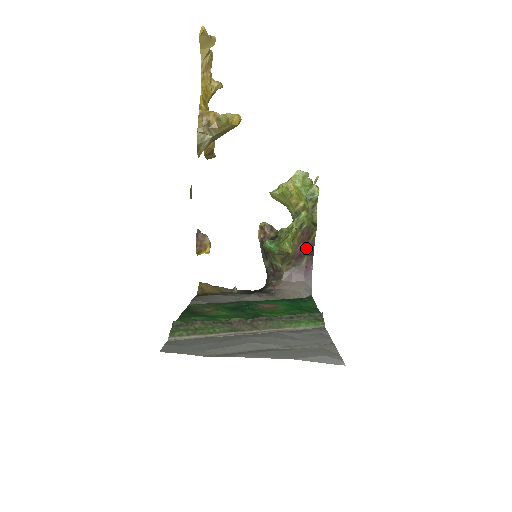
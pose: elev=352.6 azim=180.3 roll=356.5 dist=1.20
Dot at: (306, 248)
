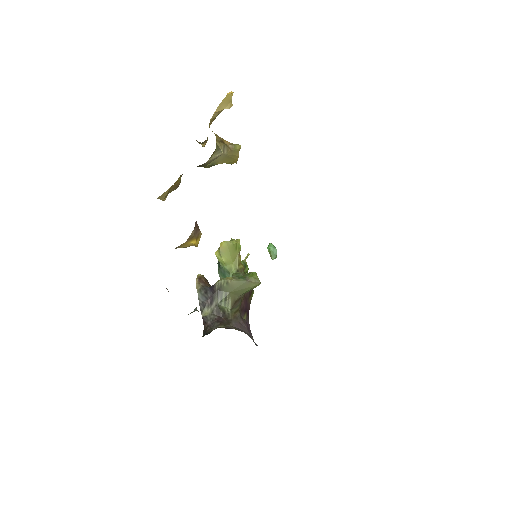
Dot at: (247, 305)
